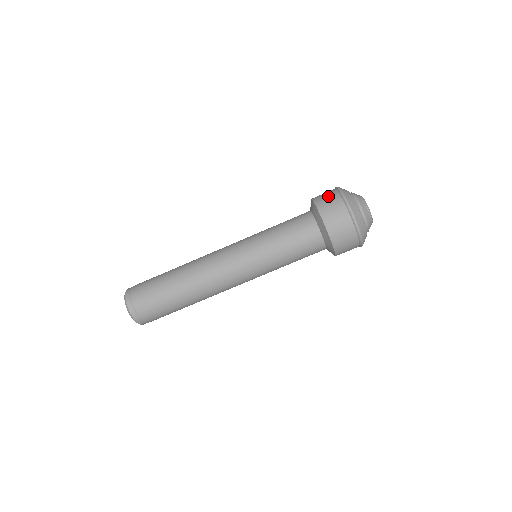
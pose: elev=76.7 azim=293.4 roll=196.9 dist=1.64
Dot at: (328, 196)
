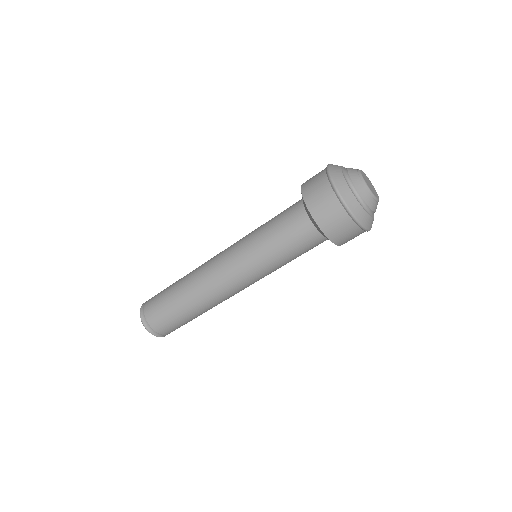
Dot at: occluded
